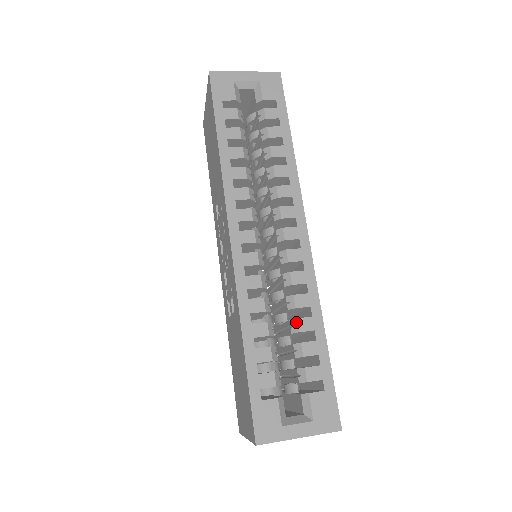
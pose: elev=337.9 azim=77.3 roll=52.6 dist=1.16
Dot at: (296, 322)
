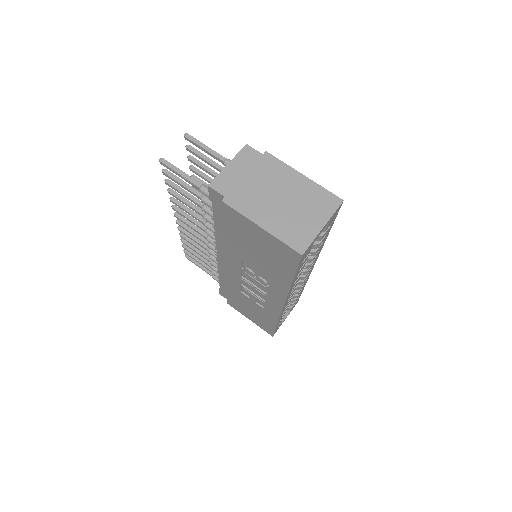
Dot at: (296, 297)
